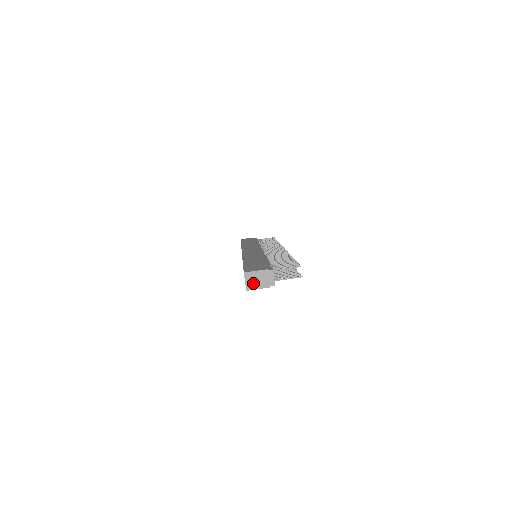
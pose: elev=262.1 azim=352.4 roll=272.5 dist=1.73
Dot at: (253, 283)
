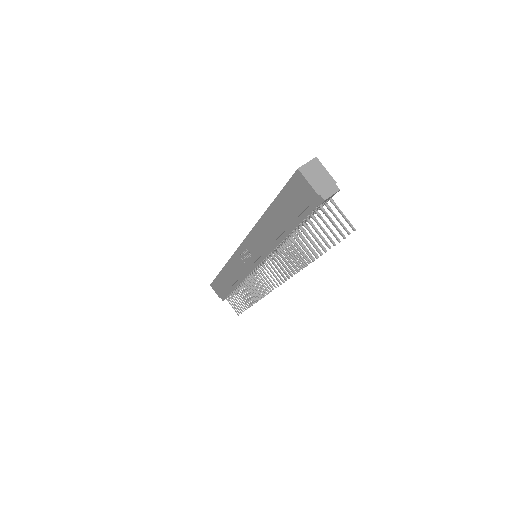
Dot at: (311, 173)
